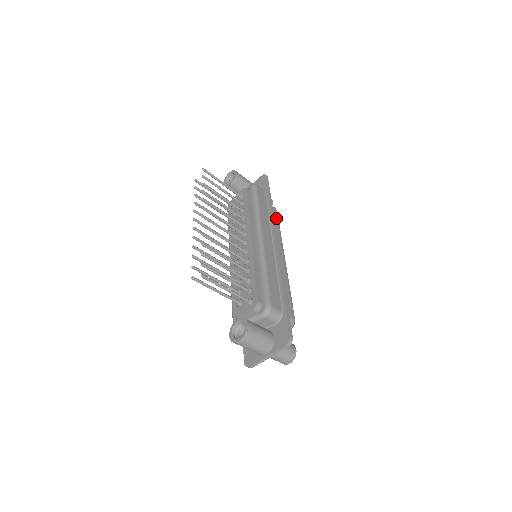
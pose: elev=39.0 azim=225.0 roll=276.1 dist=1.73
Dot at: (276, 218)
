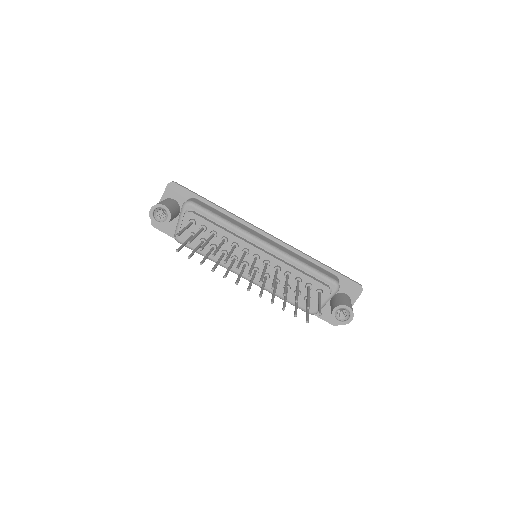
Dot at: occluded
